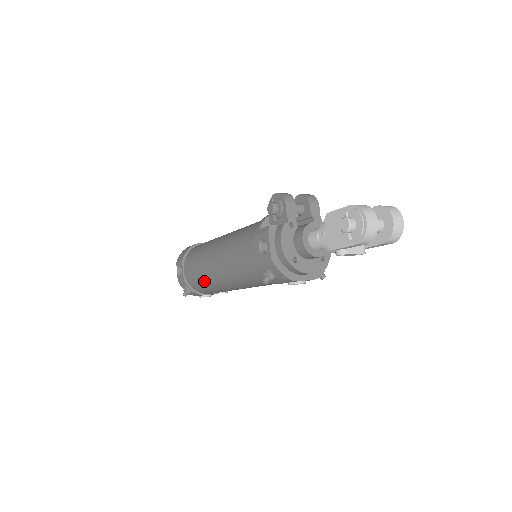
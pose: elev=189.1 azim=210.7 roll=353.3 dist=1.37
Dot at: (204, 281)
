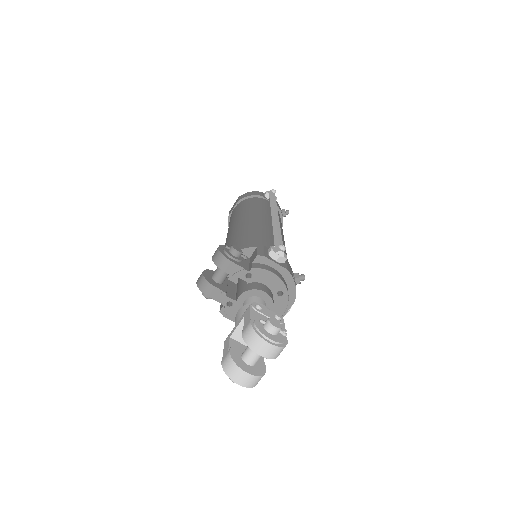
Dot at: occluded
